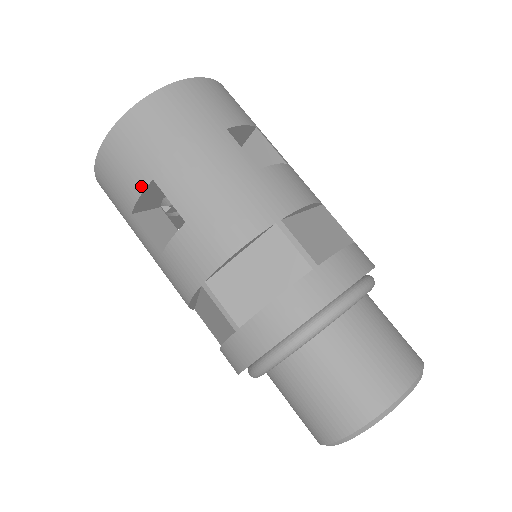
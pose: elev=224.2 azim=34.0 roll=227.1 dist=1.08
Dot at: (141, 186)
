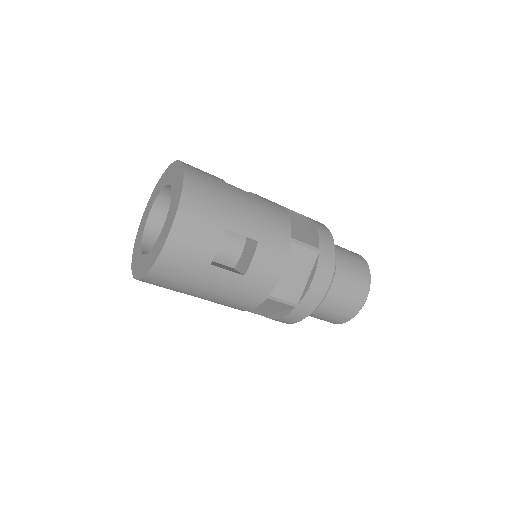
Dot at: (176, 291)
